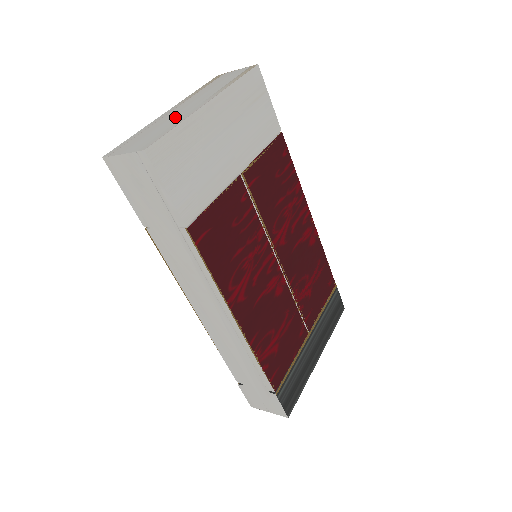
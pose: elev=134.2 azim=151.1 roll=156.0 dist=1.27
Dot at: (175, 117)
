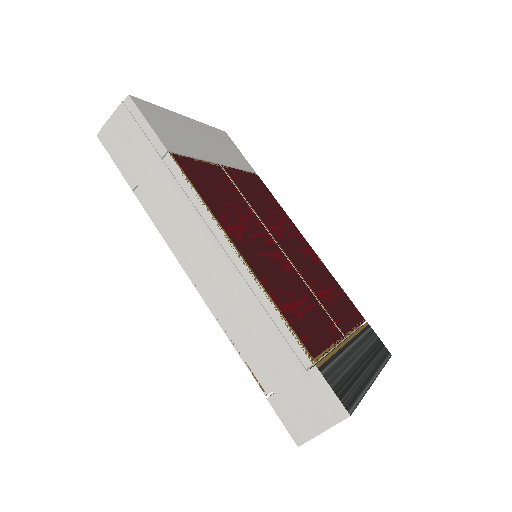
Dot at: occluded
